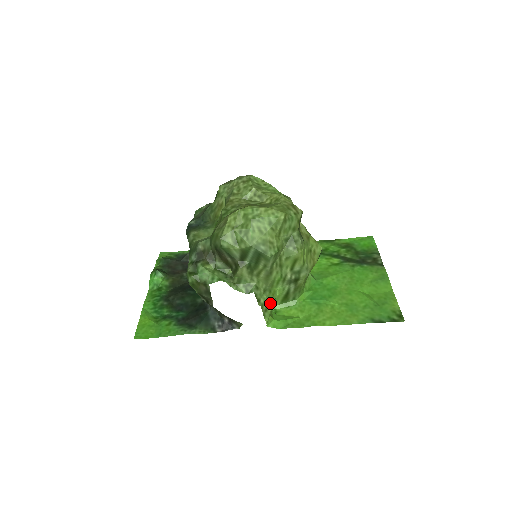
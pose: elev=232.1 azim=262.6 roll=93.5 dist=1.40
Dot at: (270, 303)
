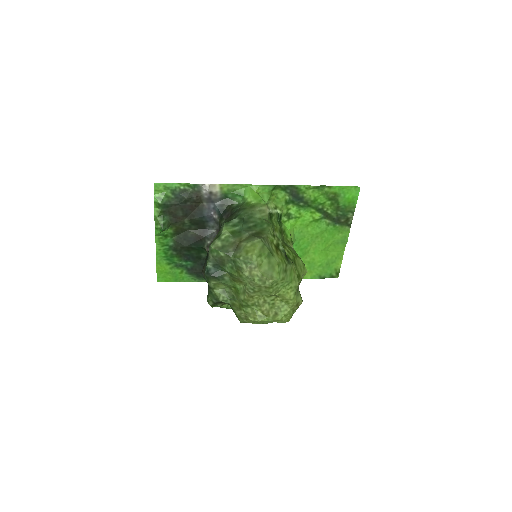
Dot at: occluded
